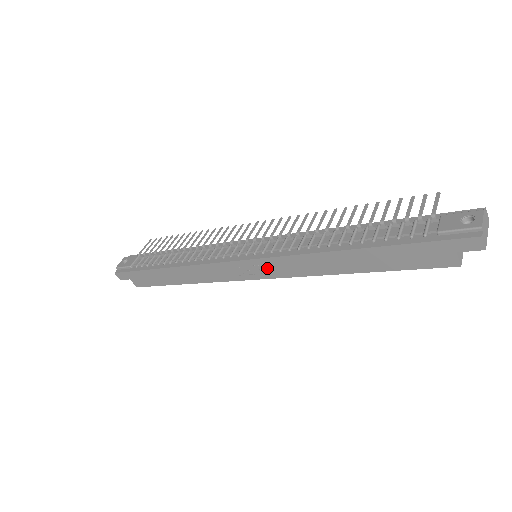
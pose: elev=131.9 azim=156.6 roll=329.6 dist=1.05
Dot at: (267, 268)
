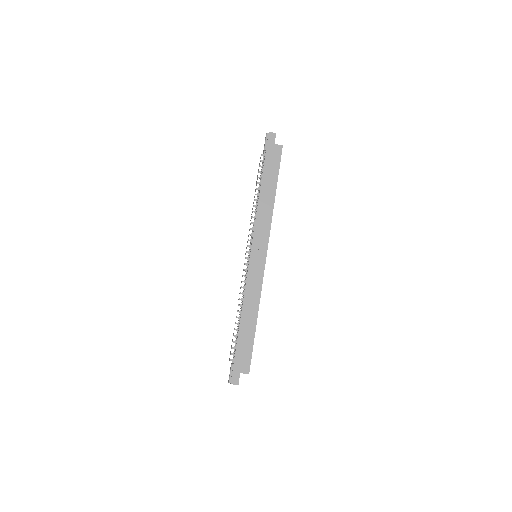
Dot at: (260, 243)
